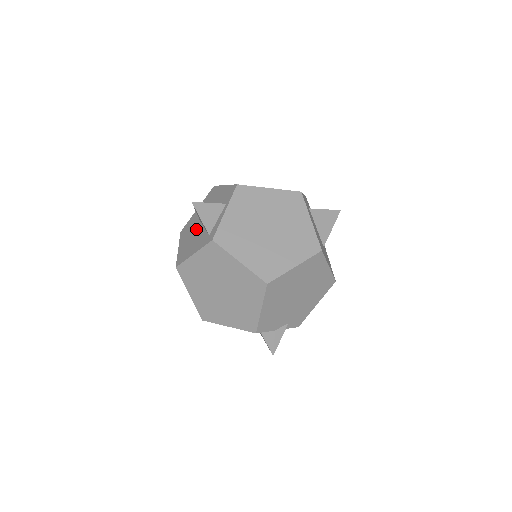
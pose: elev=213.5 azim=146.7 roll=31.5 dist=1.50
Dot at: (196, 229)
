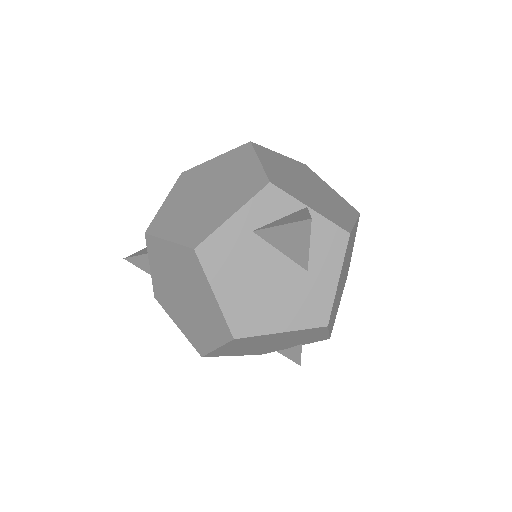
Dot at: occluded
